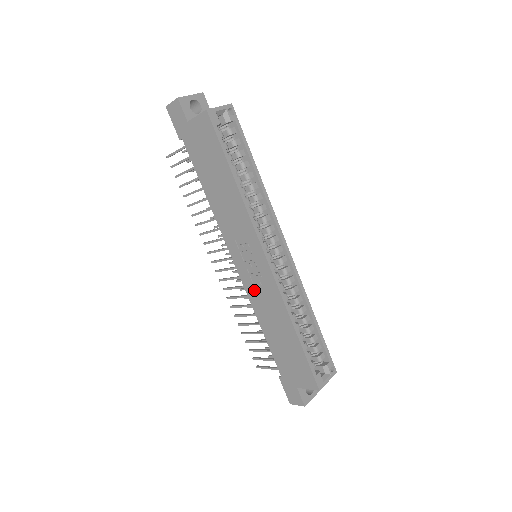
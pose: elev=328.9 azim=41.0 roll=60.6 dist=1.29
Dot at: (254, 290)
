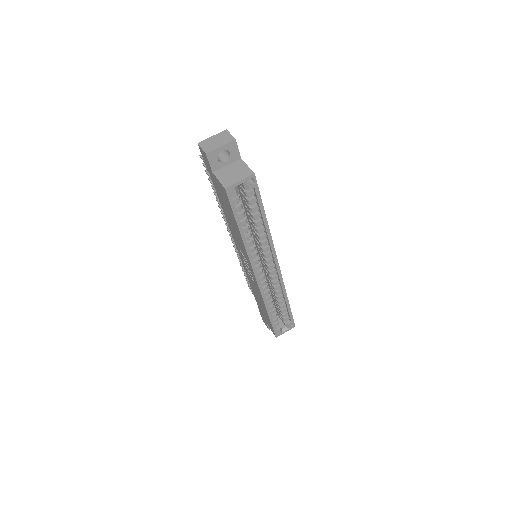
Dot at: (248, 275)
